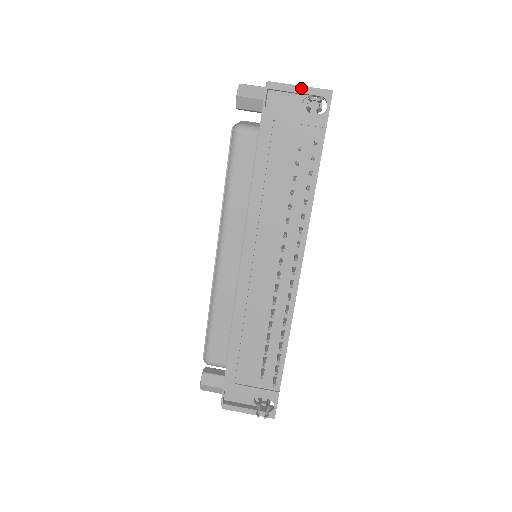
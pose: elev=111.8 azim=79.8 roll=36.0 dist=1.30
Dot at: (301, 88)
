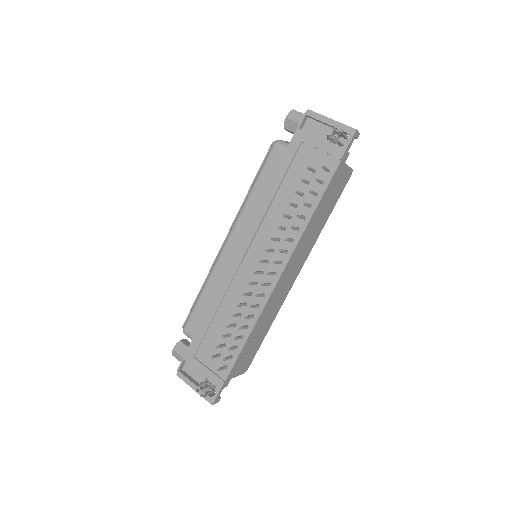
Dot at: (332, 121)
